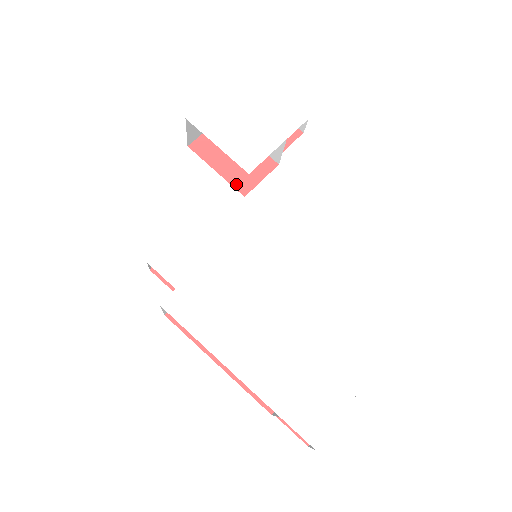
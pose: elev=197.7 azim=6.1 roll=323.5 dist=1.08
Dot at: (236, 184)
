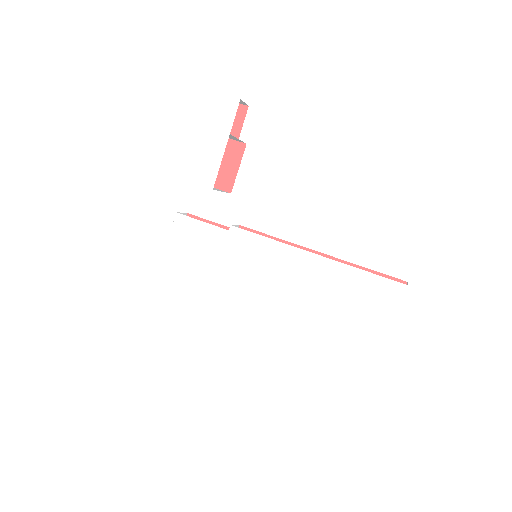
Dot at: (219, 185)
